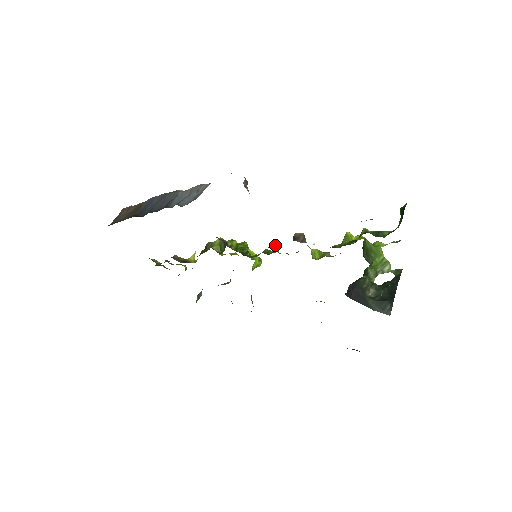
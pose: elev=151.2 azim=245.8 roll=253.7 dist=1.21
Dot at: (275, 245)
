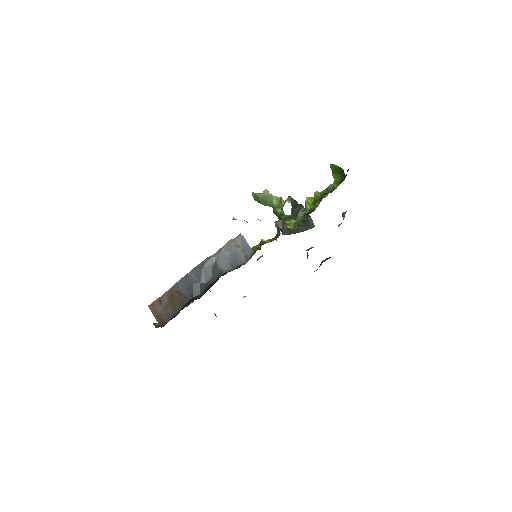
Dot at: (262, 240)
